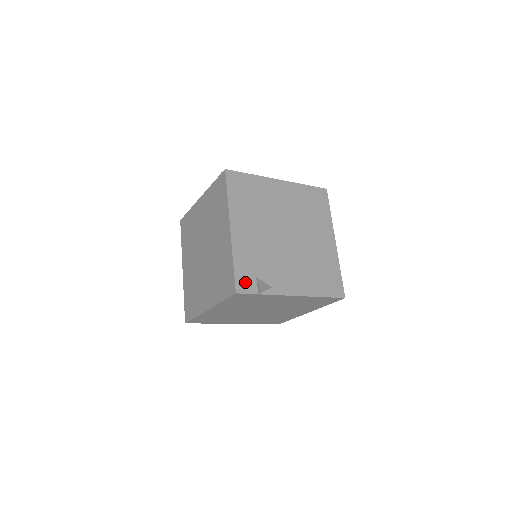
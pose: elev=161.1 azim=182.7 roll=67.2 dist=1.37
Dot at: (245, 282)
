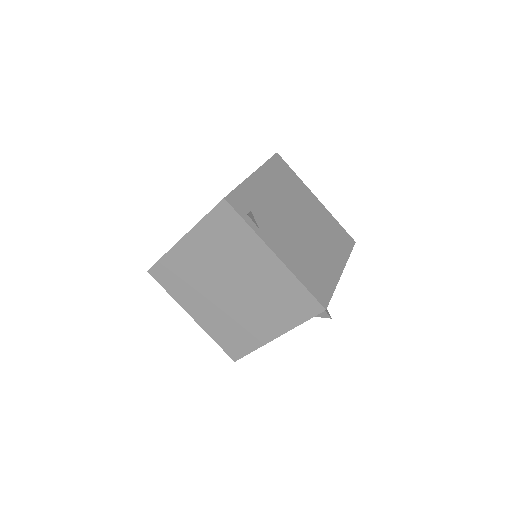
Dot at: (238, 202)
